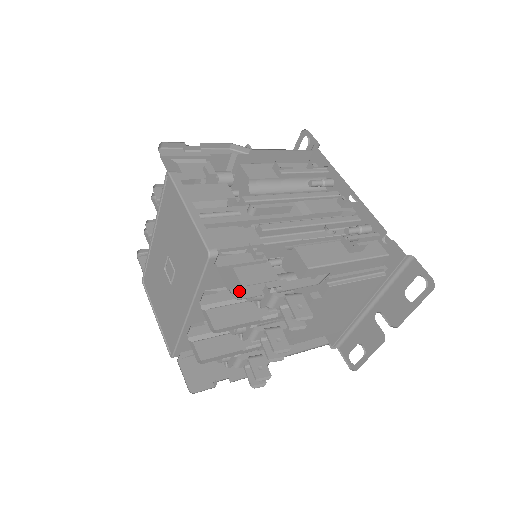
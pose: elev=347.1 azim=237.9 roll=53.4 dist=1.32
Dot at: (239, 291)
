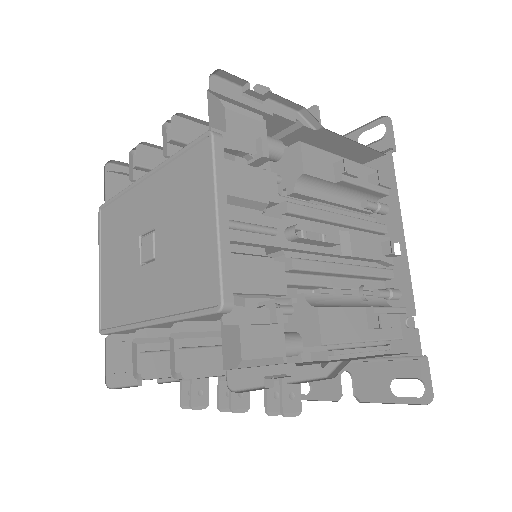
Dot at: (237, 375)
